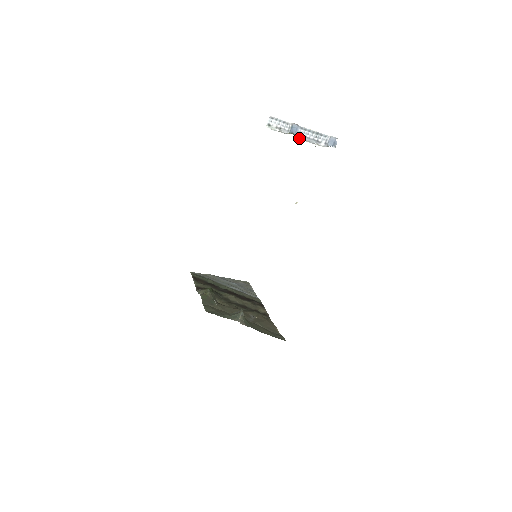
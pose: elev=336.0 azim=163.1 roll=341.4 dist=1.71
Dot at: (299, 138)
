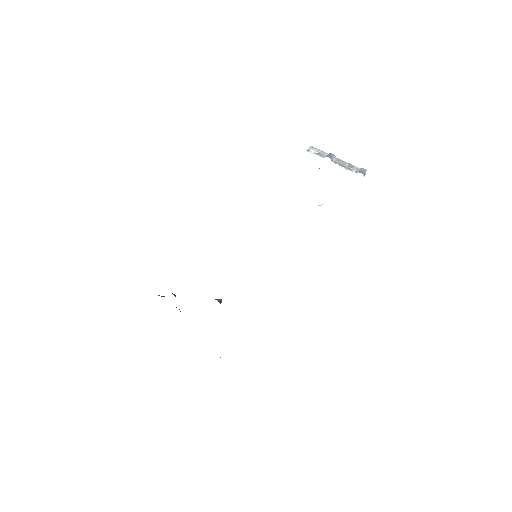
Dot at: (334, 162)
